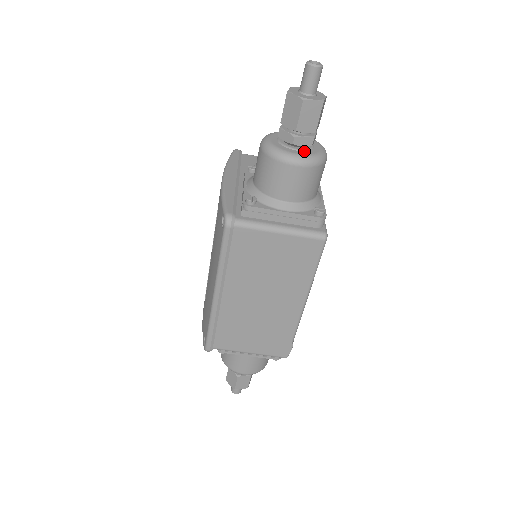
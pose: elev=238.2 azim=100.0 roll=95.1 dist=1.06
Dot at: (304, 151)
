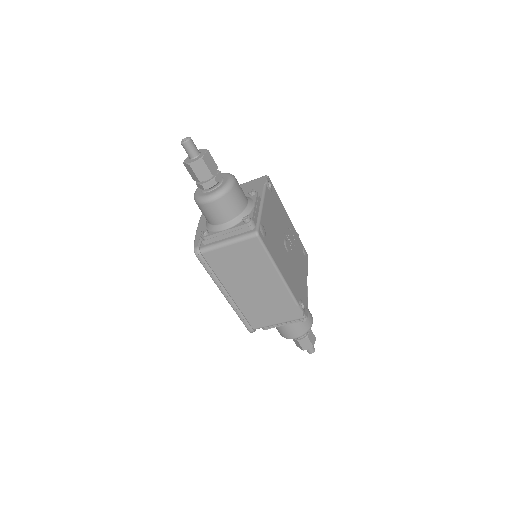
Dot at: (214, 189)
